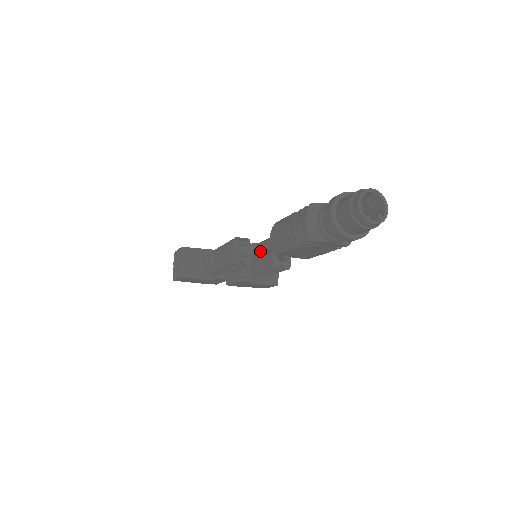
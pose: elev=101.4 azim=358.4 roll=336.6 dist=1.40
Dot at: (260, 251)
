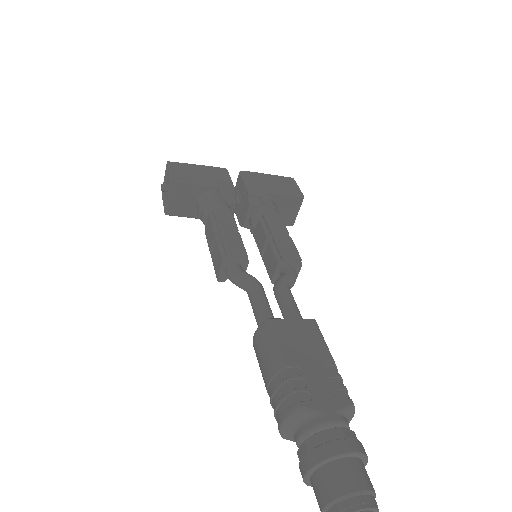
Dot at: (249, 299)
